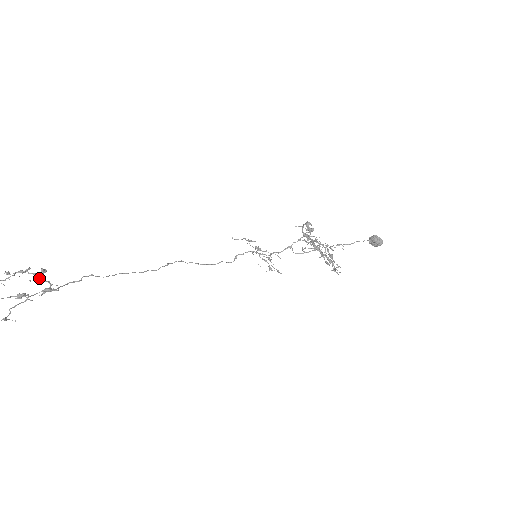
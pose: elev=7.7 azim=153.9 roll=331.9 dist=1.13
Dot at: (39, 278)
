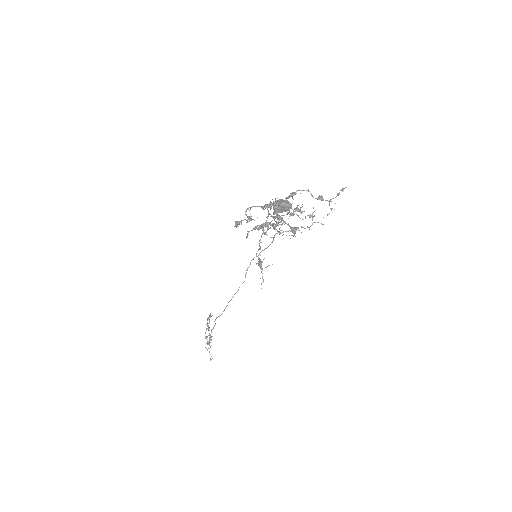
Dot at: occluded
